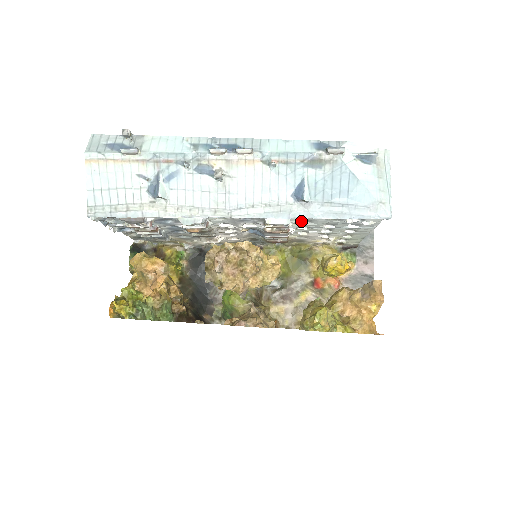
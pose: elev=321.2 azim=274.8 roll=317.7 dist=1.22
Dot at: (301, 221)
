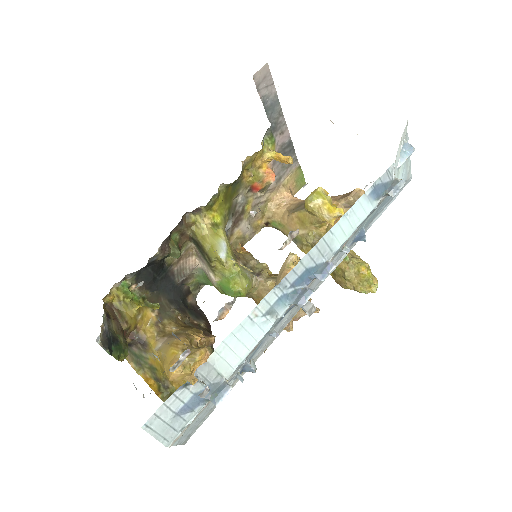
Dot at: occluded
